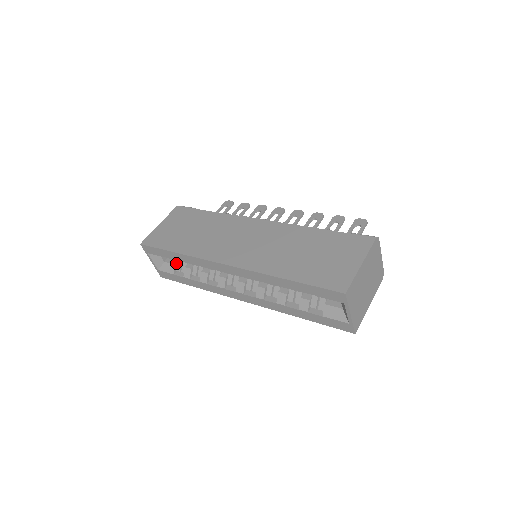
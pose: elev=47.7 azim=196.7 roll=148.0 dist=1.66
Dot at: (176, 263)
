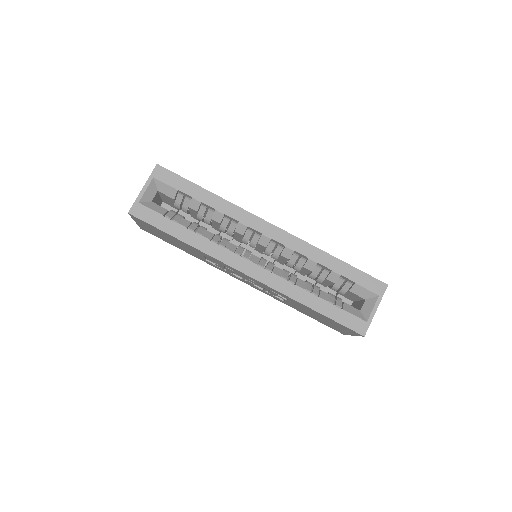
Dot at: occluded
